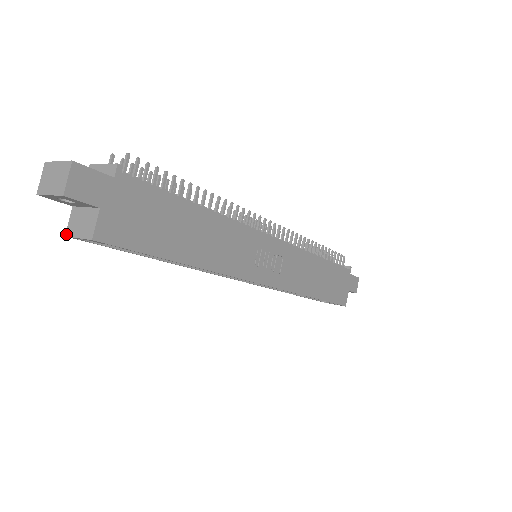
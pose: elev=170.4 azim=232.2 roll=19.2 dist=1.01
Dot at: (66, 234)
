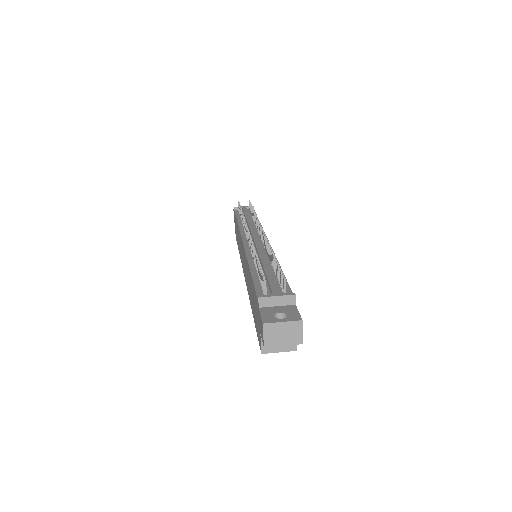
Dot at: (263, 353)
